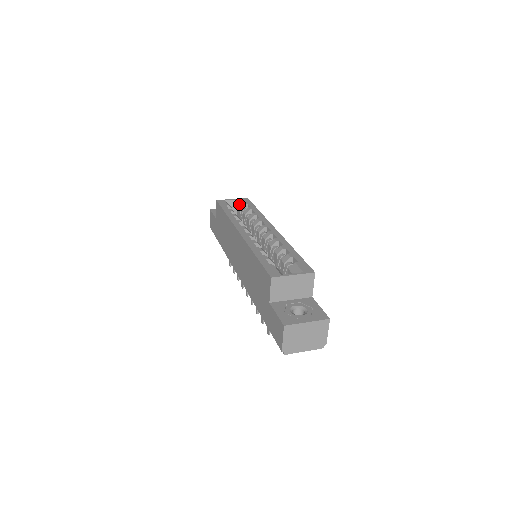
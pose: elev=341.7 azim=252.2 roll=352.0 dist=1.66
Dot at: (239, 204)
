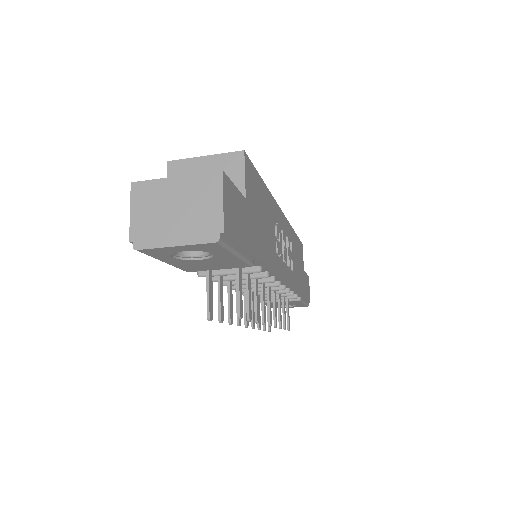
Dot at: occluded
